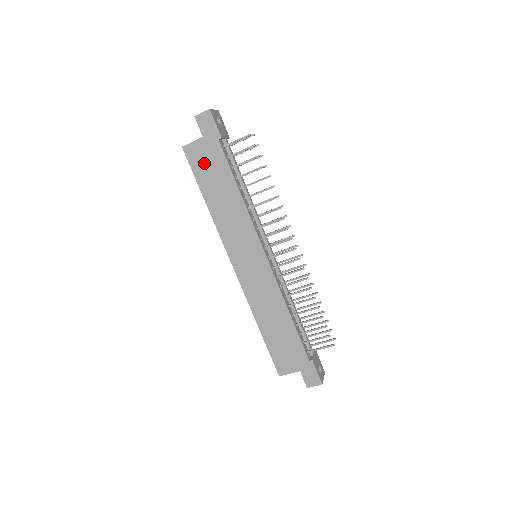
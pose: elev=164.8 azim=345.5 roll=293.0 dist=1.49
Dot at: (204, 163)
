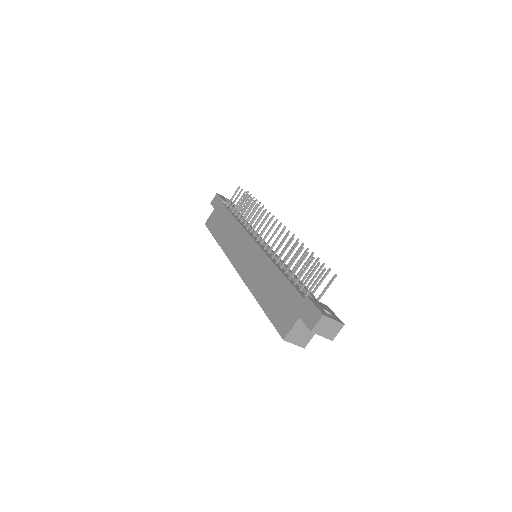
Dot at: (215, 221)
